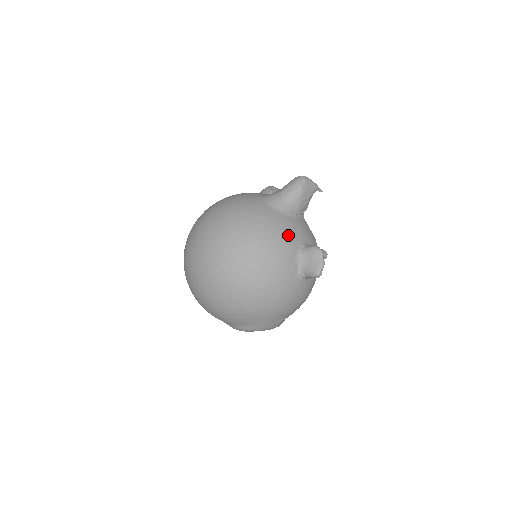
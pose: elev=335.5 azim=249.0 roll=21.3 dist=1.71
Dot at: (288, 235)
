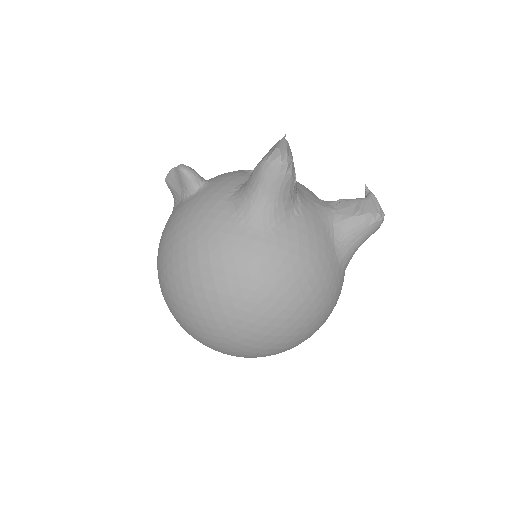
Dot at: occluded
